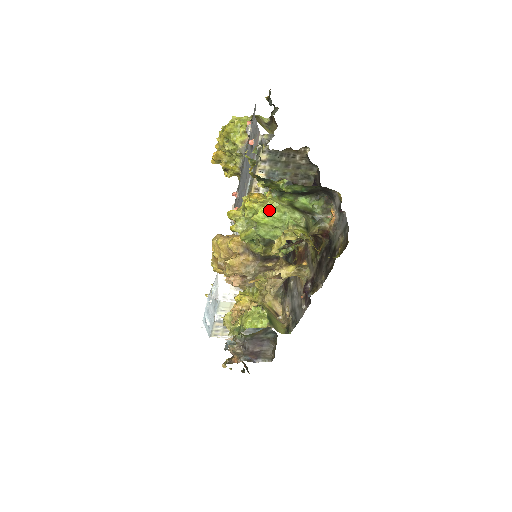
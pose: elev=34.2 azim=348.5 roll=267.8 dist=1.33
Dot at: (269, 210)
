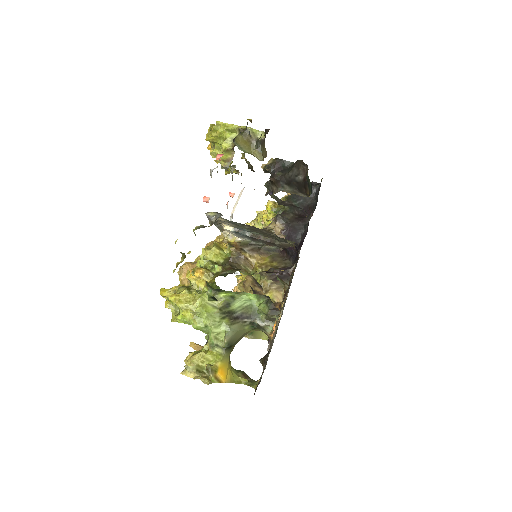
Dot at: (189, 319)
